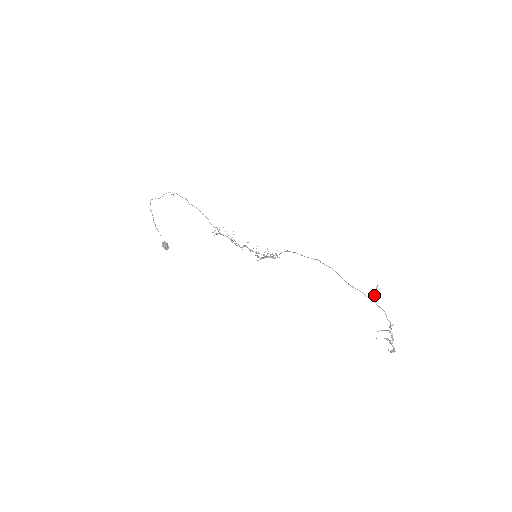
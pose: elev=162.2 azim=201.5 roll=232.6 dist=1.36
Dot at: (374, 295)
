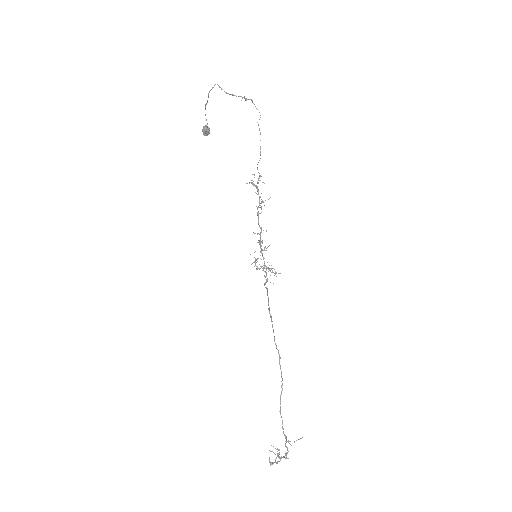
Dot at: (289, 441)
